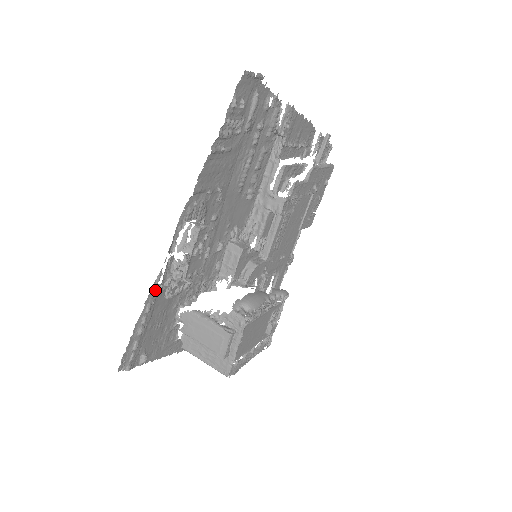
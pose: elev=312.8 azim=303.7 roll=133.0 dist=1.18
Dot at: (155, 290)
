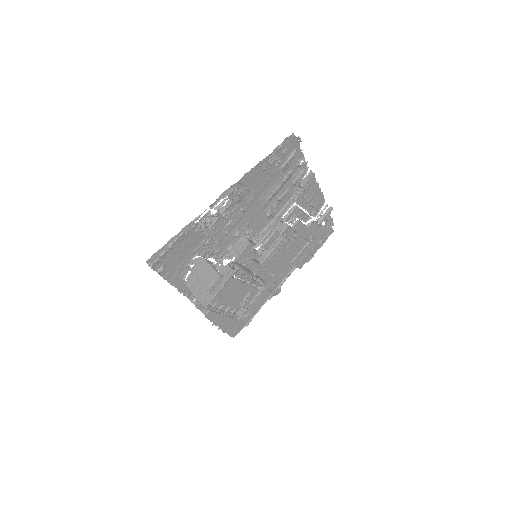
Dot at: (191, 225)
